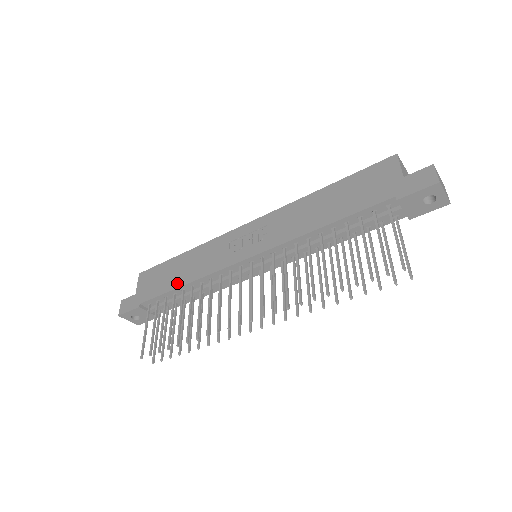
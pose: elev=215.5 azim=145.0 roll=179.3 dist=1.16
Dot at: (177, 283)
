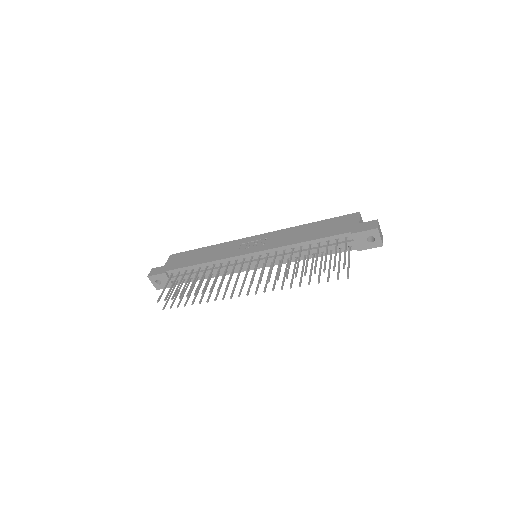
Dot at: (197, 262)
